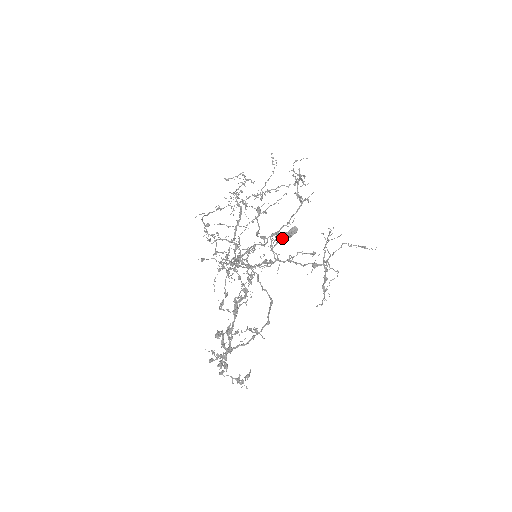
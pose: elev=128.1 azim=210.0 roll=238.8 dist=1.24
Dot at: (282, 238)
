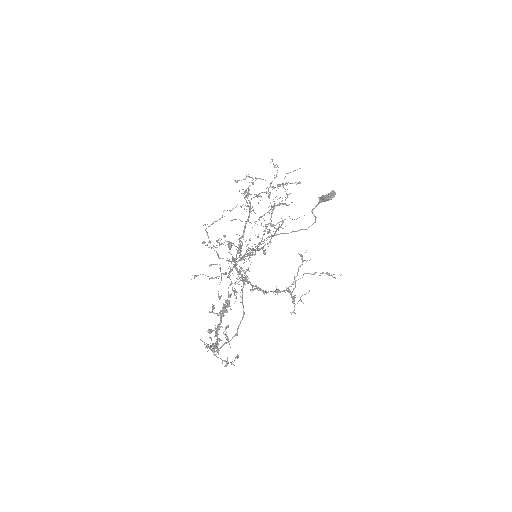
Dot at: (323, 200)
